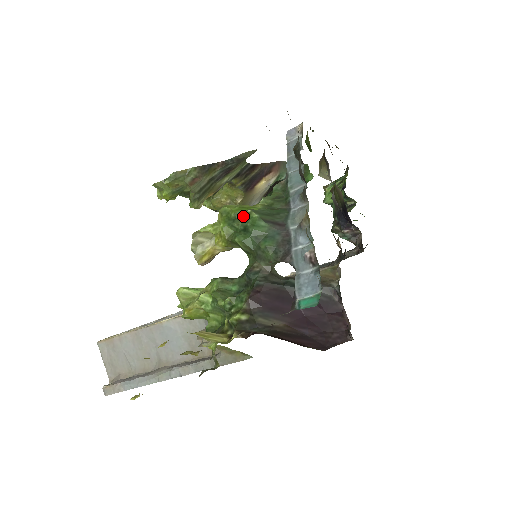
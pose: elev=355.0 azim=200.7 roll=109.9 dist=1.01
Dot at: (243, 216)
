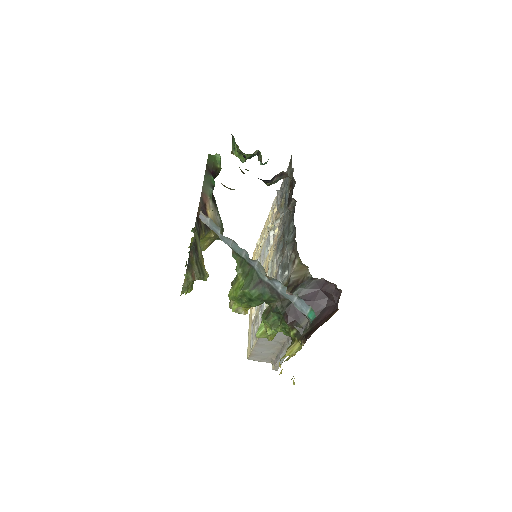
Dot at: (242, 295)
